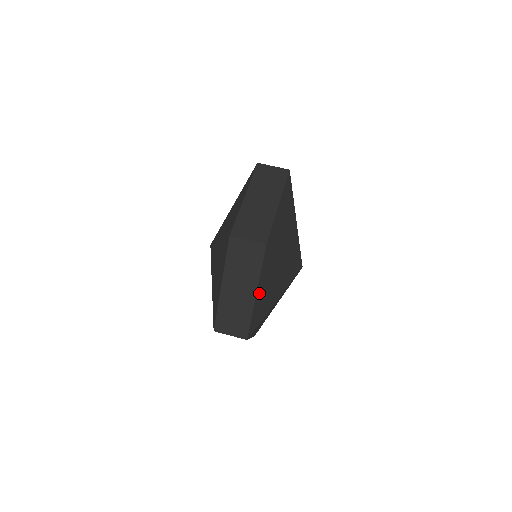
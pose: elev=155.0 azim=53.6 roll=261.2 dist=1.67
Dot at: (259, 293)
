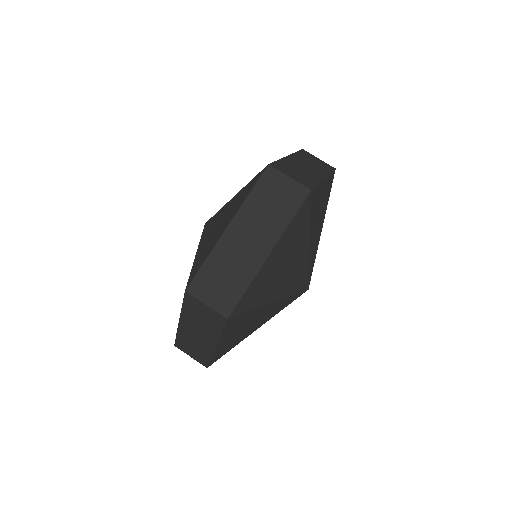
Dot at: (222, 343)
